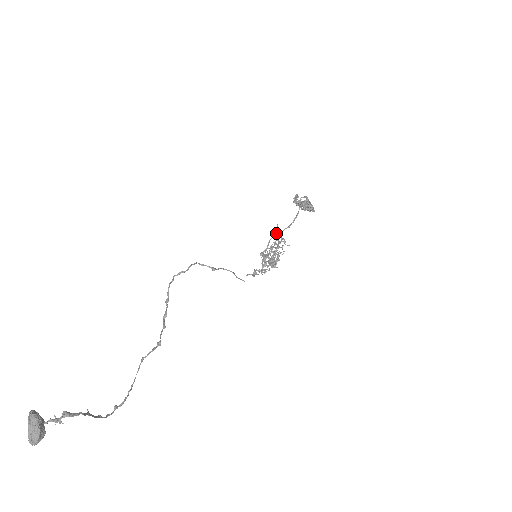
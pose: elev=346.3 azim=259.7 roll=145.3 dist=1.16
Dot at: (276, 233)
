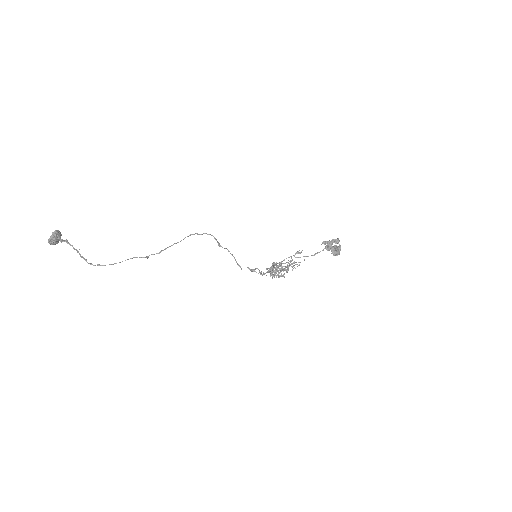
Dot at: (294, 255)
